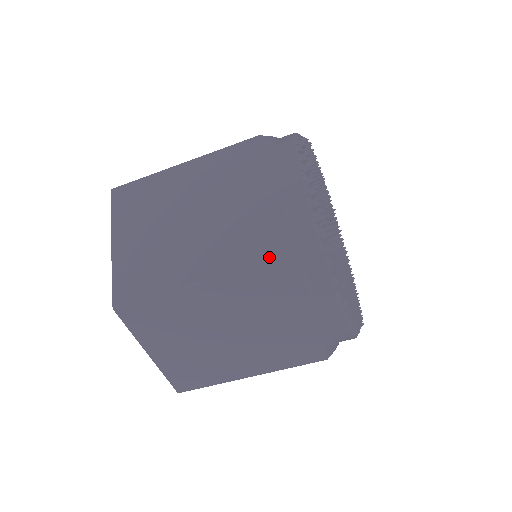
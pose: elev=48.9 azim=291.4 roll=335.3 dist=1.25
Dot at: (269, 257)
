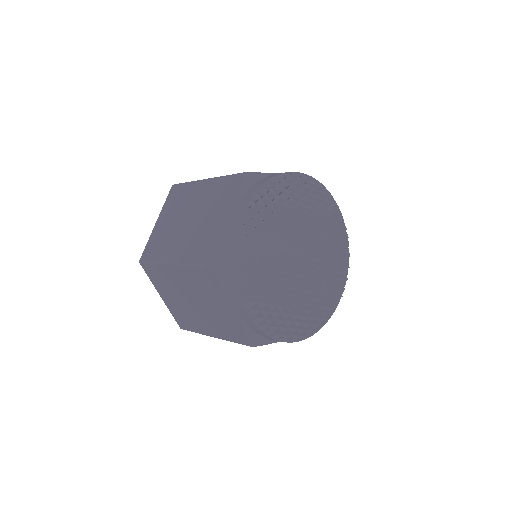
Dot at: (244, 343)
